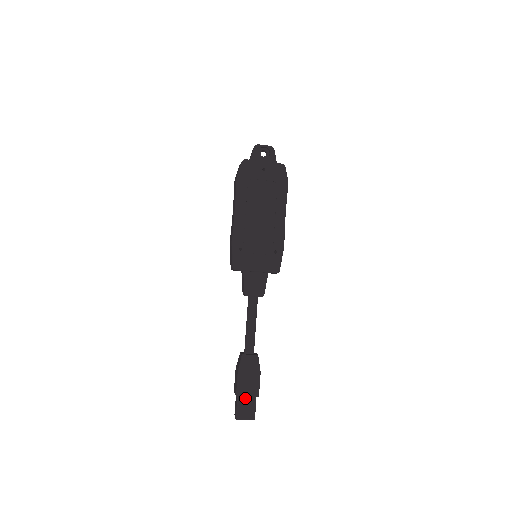
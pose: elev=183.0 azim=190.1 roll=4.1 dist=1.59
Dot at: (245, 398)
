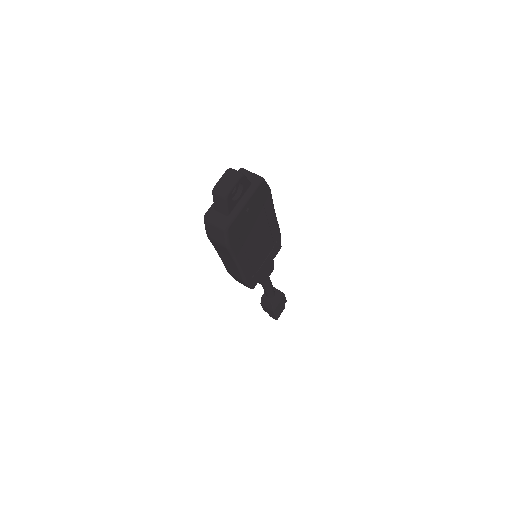
Dot at: occluded
